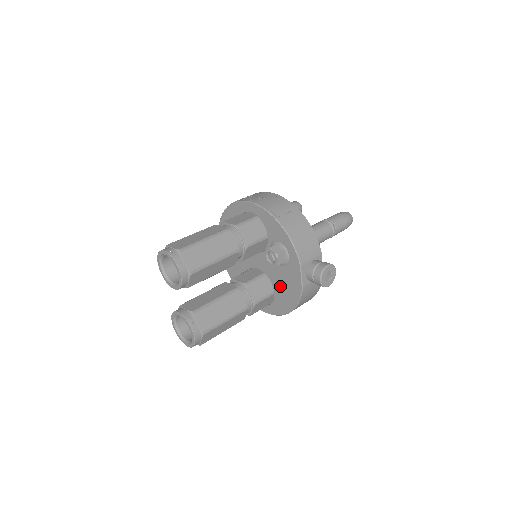
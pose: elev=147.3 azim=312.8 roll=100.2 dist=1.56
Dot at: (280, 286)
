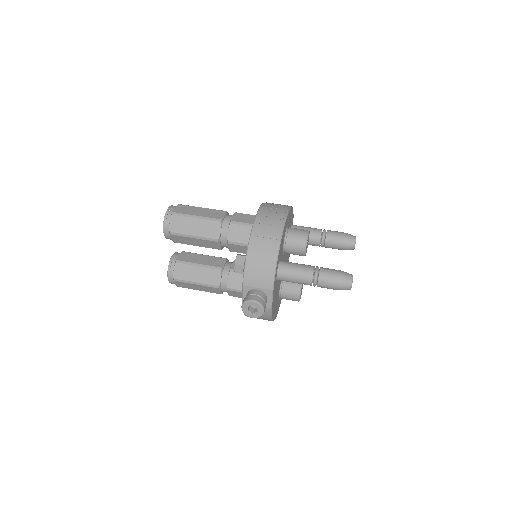
Dot at: occluded
